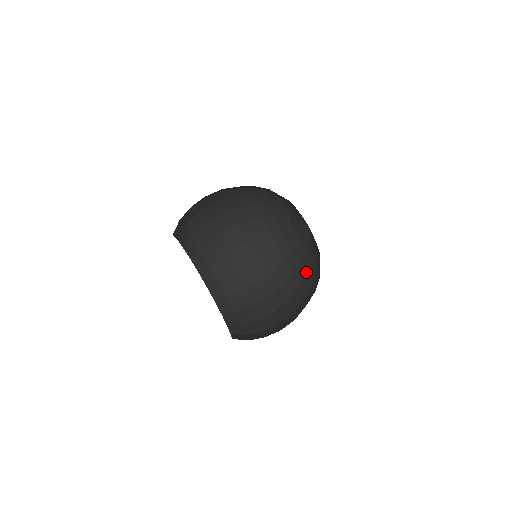
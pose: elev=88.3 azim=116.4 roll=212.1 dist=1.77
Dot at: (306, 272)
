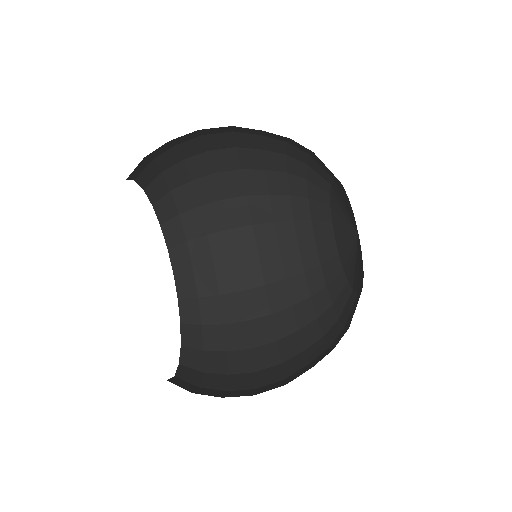
Dot at: (323, 284)
